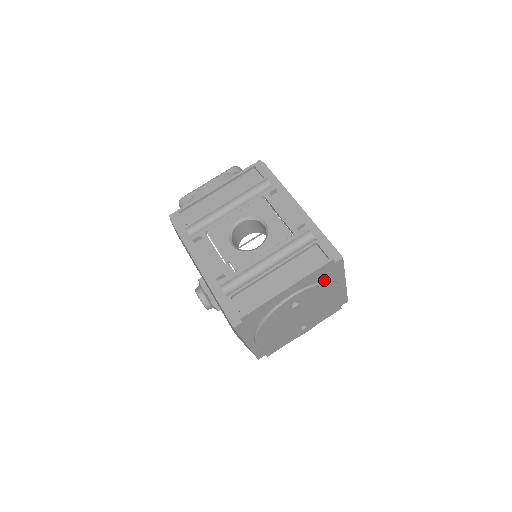
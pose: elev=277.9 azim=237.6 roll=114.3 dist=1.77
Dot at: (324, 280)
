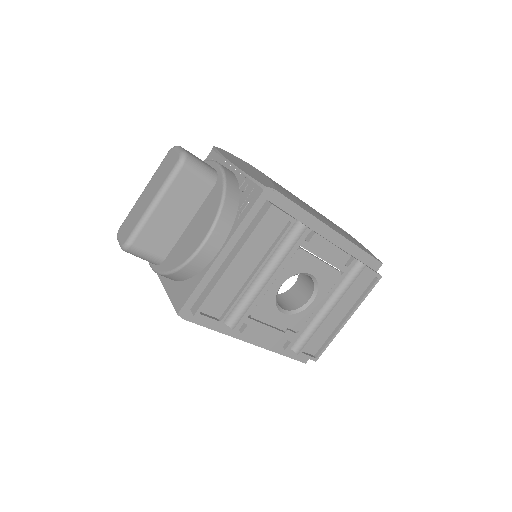
Dot at: occluded
